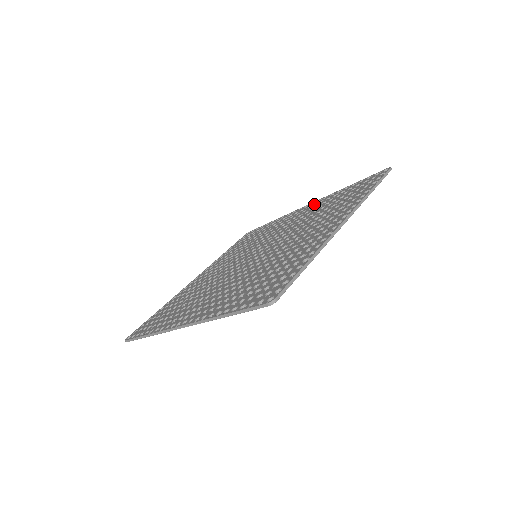
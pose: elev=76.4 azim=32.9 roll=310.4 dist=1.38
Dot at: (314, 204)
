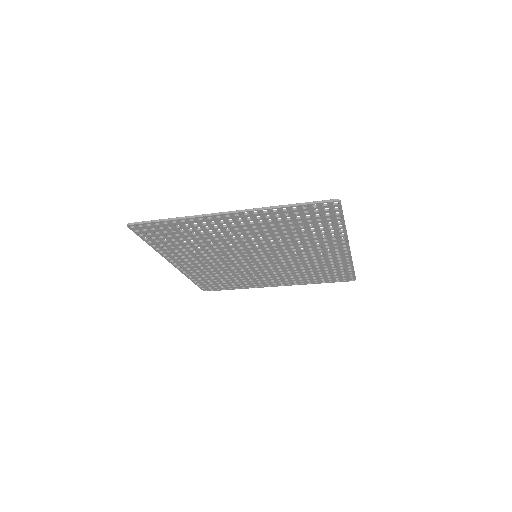
Dot at: occluded
